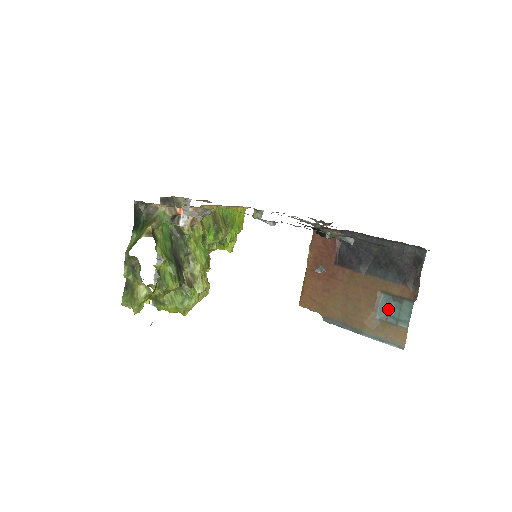
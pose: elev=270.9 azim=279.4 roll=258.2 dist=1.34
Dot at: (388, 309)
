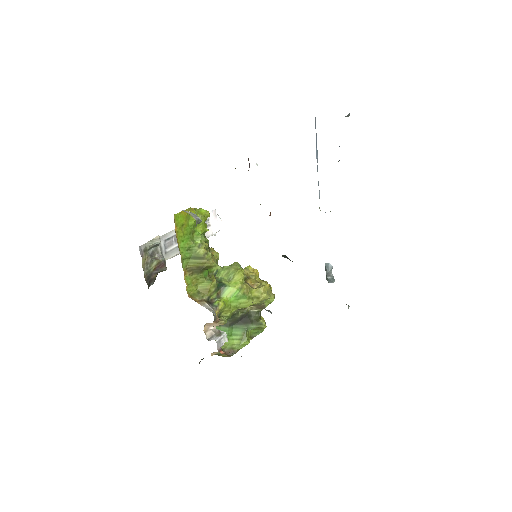
Dot at: occluded
